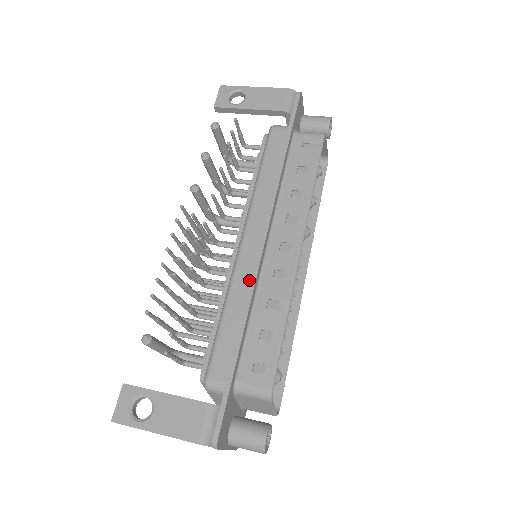
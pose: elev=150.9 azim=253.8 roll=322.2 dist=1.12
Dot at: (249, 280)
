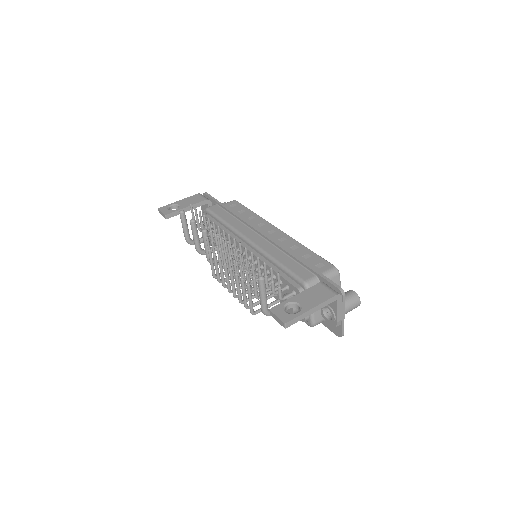
Dot at: (273, 247)
